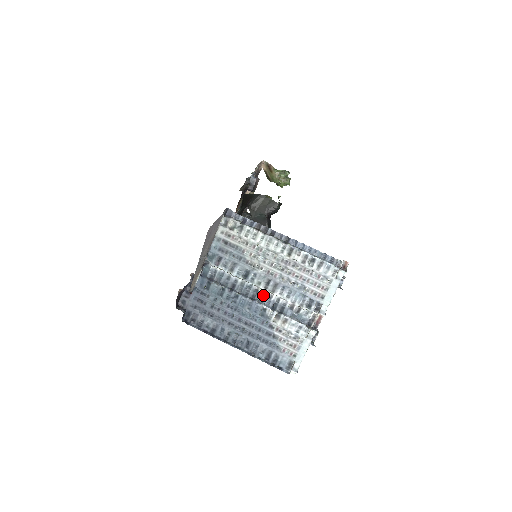
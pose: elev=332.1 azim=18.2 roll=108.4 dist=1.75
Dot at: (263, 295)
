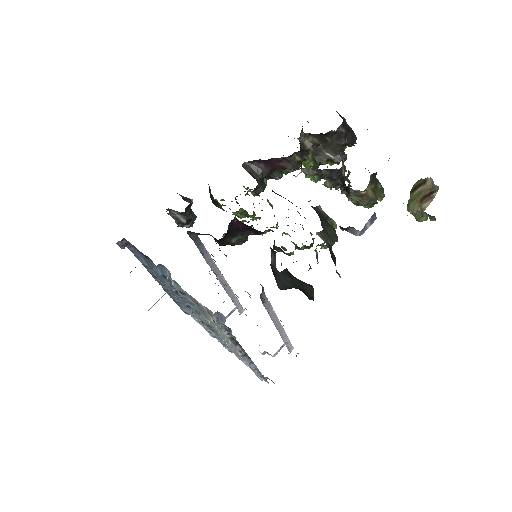
Dot at: occluded
